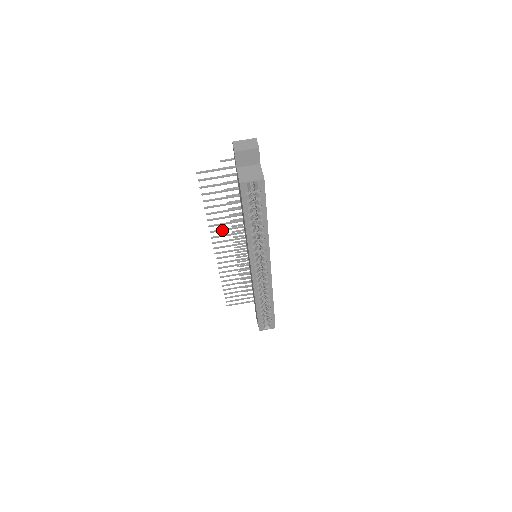
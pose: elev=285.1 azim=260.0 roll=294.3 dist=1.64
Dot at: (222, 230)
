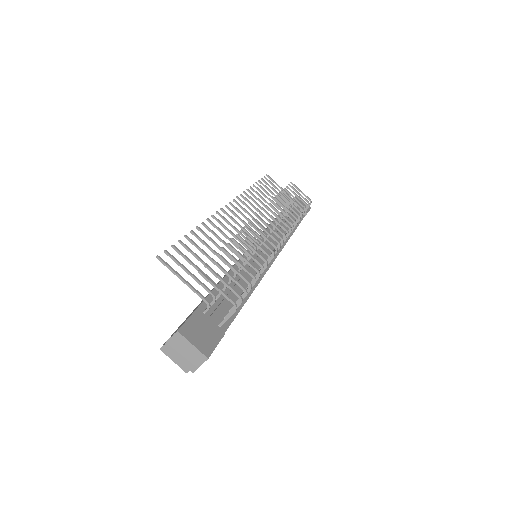
Dot at: (225, 228)
